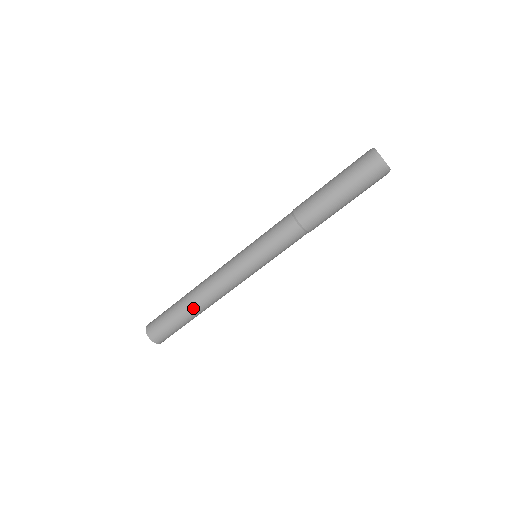
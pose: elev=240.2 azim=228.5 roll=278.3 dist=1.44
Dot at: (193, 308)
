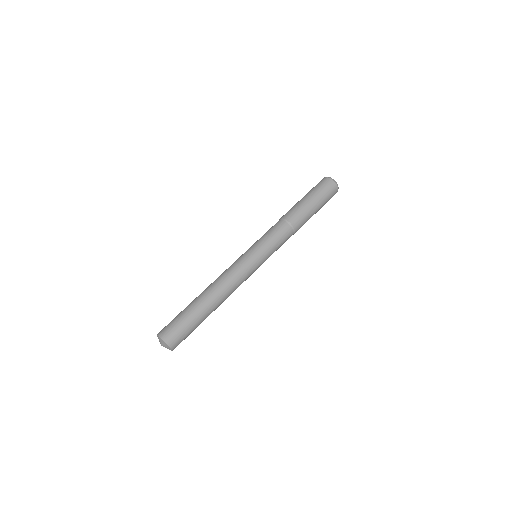
Dot at: (208, 302)
